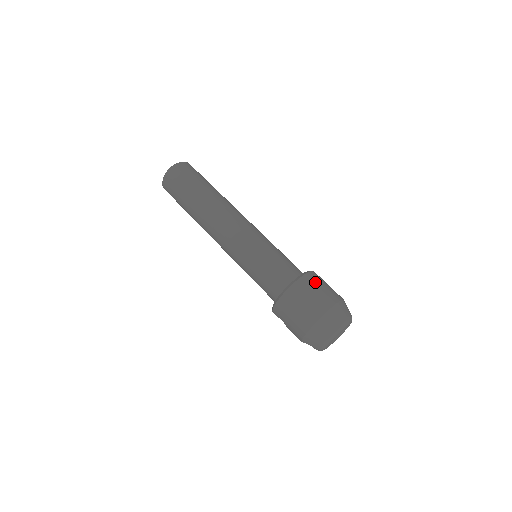
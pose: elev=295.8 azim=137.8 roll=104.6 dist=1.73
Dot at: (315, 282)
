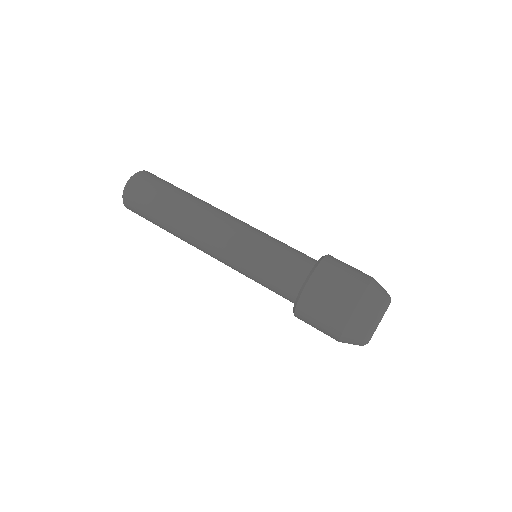
Dot at: (331, 273)
